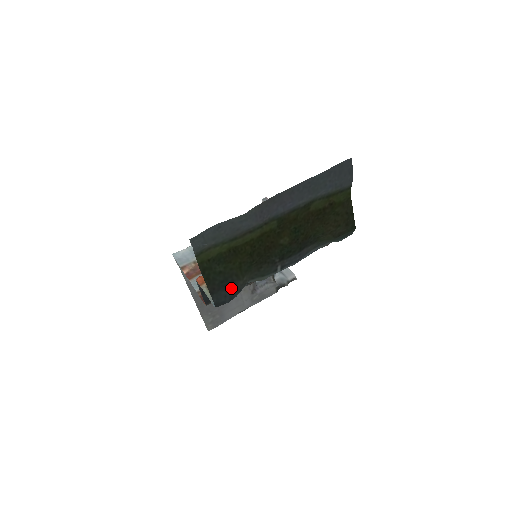
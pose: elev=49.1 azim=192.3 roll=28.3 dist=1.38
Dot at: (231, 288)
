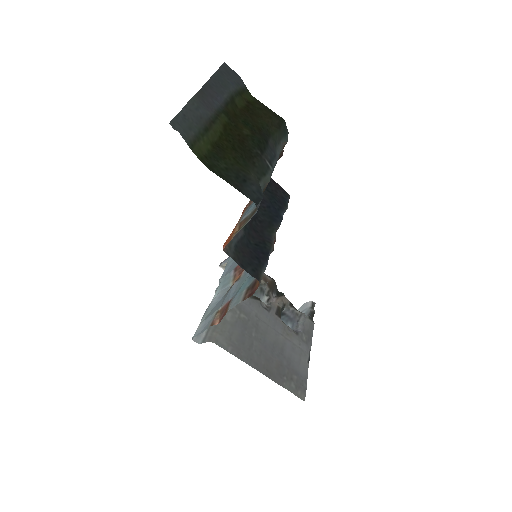
Dot at: (250, 184)
